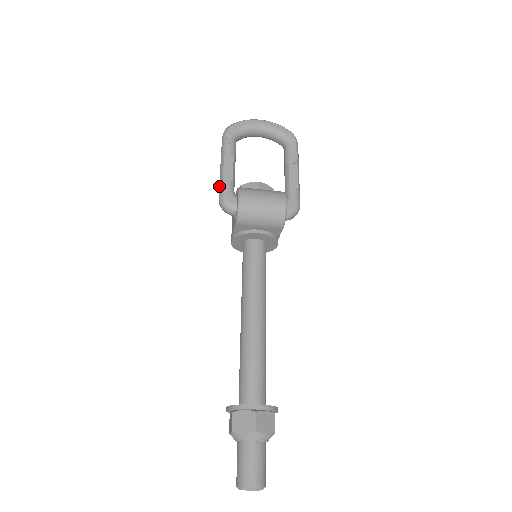
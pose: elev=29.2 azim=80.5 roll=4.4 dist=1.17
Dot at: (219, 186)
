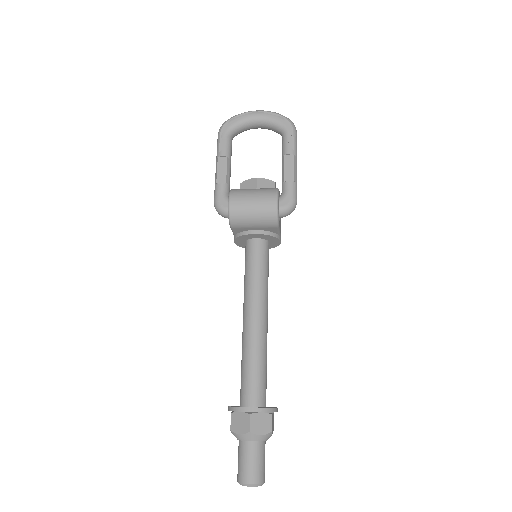
Dot at: occluded
